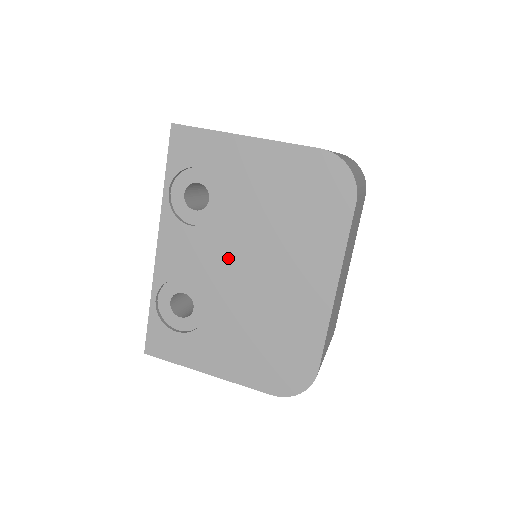
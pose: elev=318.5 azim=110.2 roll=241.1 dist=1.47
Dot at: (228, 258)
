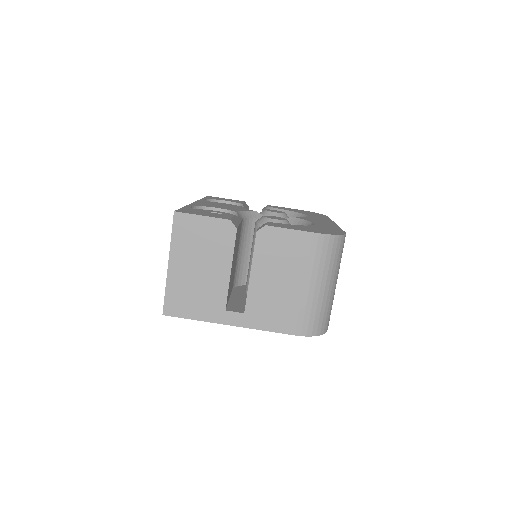
Dot at: occluded
